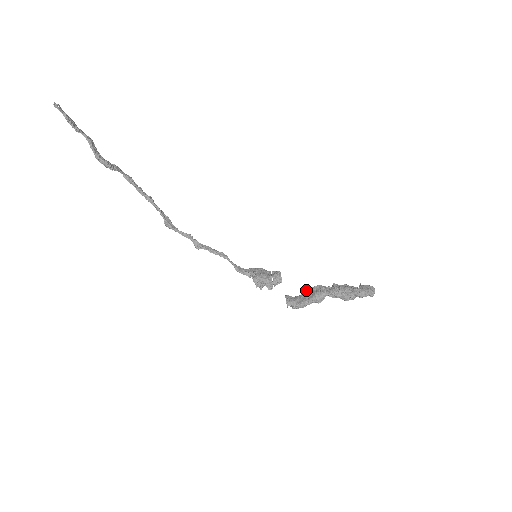
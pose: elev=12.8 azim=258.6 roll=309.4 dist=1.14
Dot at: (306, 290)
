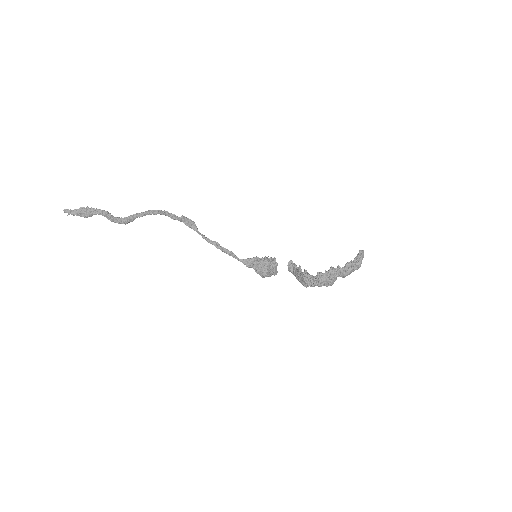
Dot at: (297, 273)
